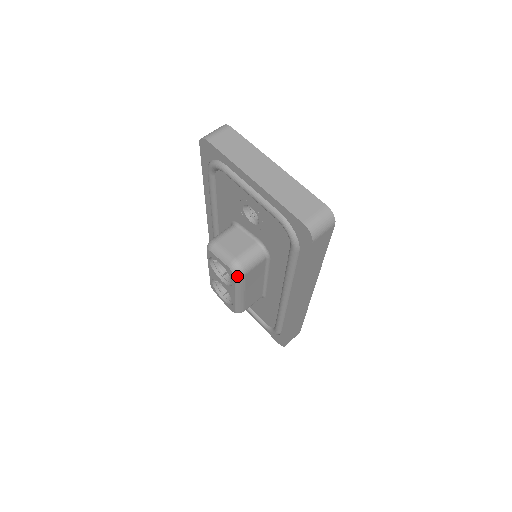
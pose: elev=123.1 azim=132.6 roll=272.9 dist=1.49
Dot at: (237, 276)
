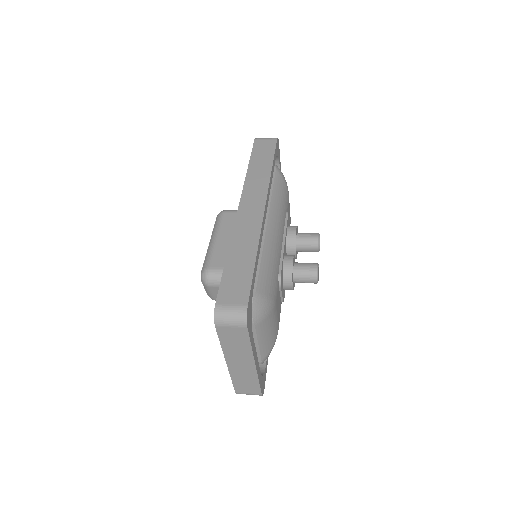
Dot at: (218, 215)
